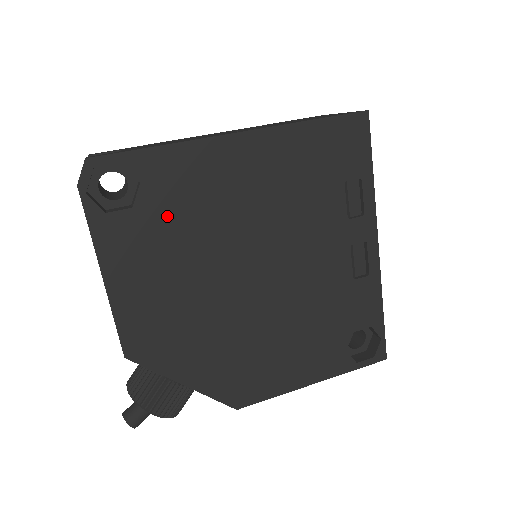
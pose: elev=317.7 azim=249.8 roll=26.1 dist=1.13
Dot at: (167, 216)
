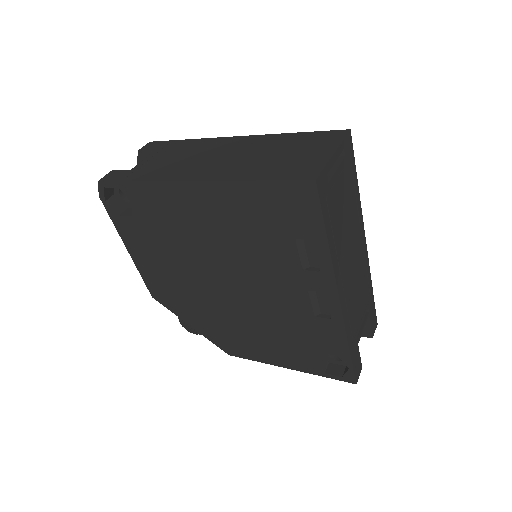
Dot at: (155, 227)
